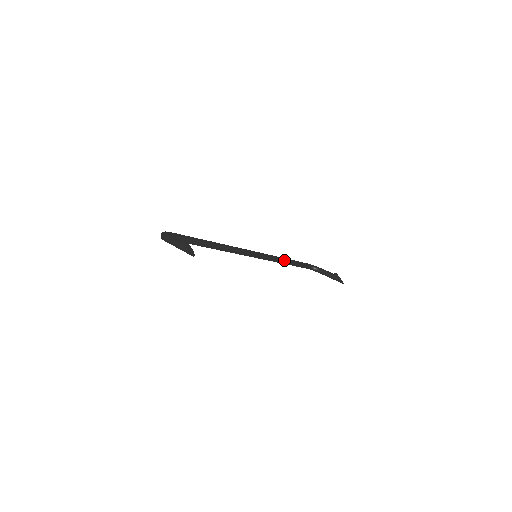
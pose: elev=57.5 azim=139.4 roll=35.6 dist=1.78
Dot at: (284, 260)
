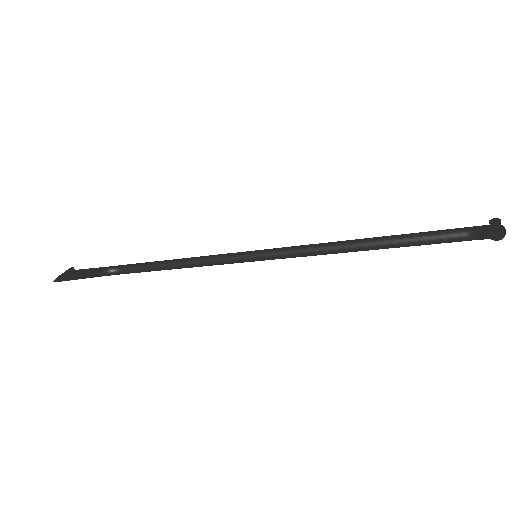
Dot at: (351, 243)
